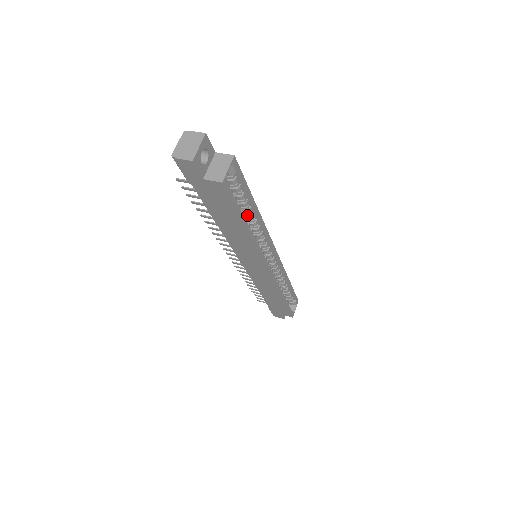
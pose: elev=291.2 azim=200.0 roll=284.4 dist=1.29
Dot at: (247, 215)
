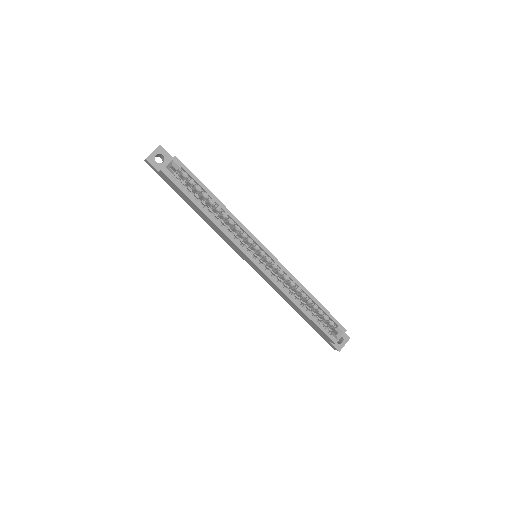
Dot at: (215, 207)
